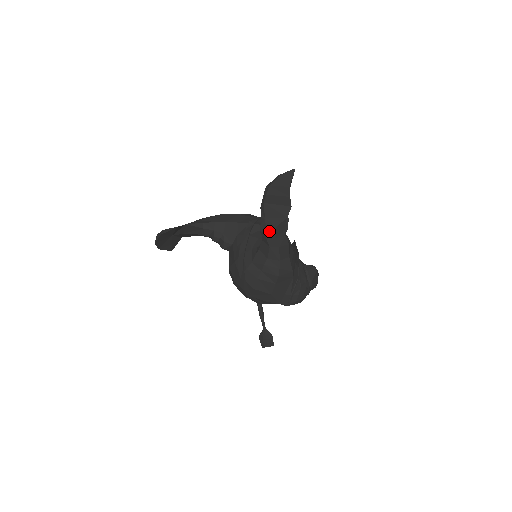
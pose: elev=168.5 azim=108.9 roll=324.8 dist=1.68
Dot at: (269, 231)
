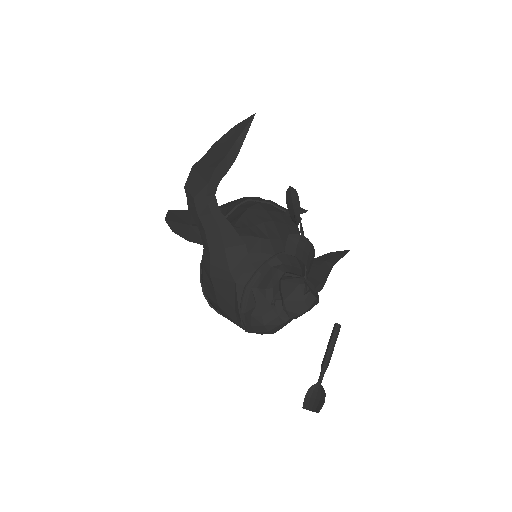
Dot at: (190, 205)
